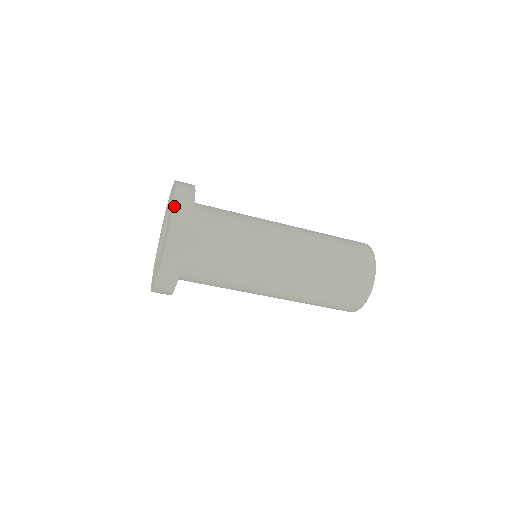
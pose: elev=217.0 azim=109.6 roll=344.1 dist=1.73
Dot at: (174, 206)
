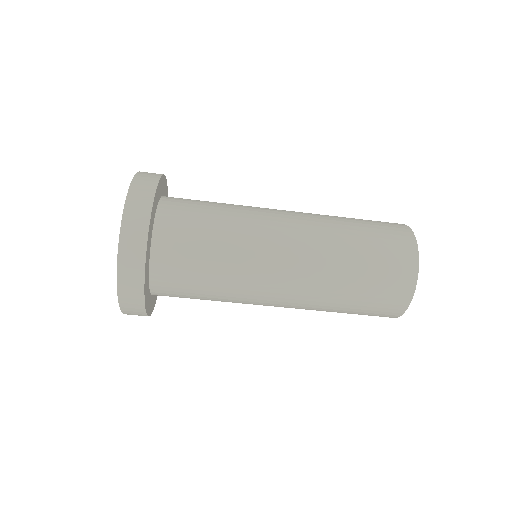
Dot at: (135, 177)
